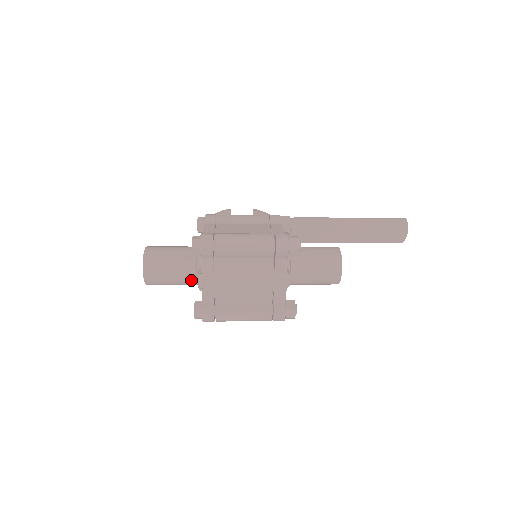
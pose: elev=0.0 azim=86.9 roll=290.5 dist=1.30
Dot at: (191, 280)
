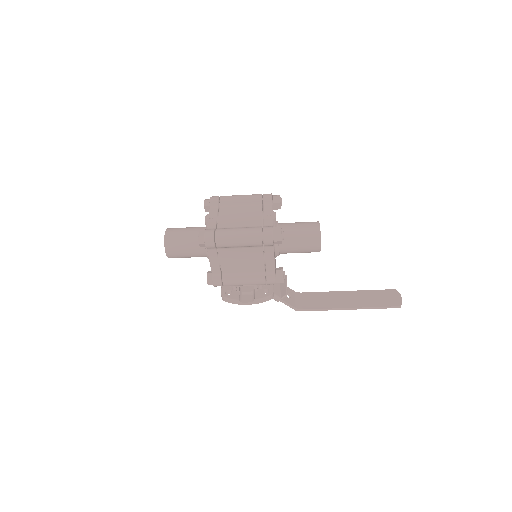
Dot at: occluded
